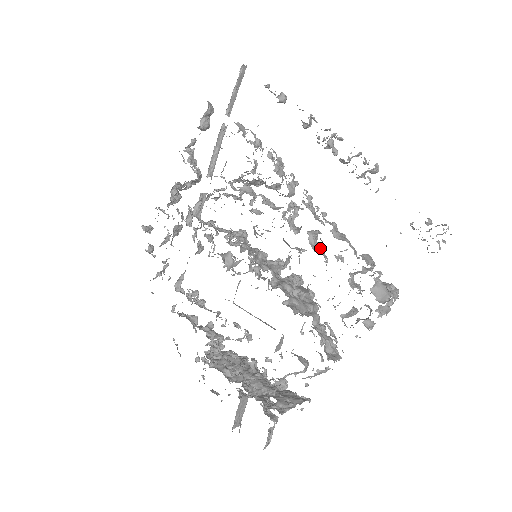
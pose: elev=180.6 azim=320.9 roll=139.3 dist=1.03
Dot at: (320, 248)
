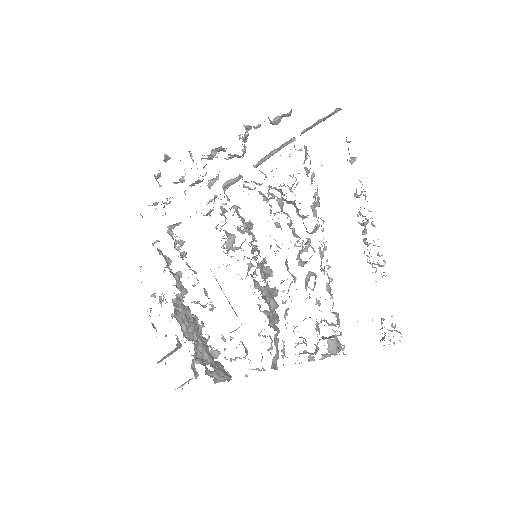
Dot at: (309, 287)
